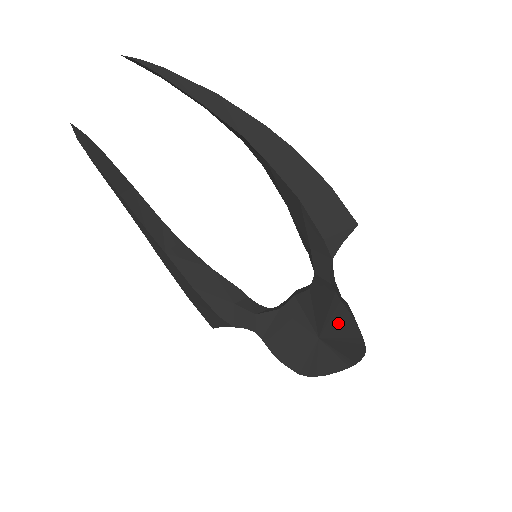
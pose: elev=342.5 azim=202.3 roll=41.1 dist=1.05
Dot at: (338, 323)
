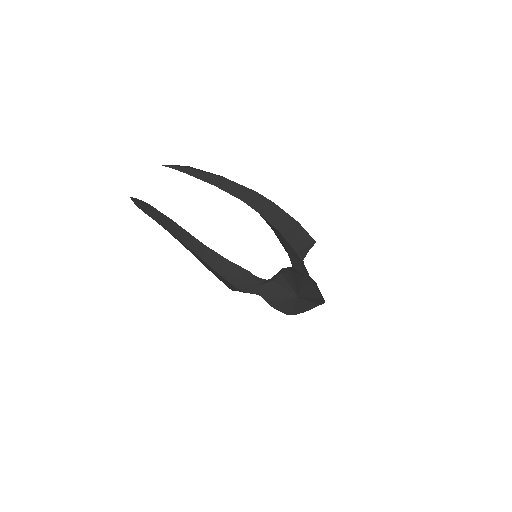
Dot at: (308, 291)
